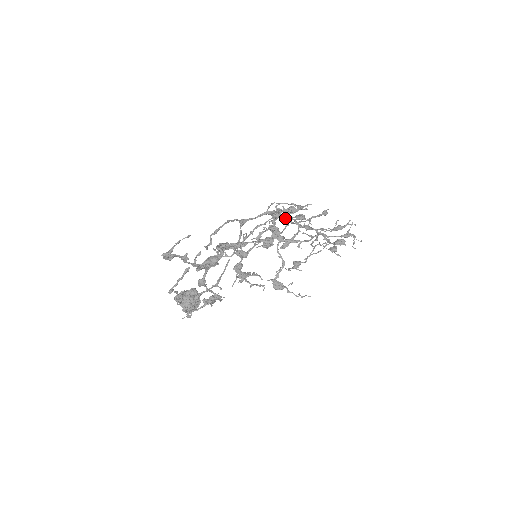
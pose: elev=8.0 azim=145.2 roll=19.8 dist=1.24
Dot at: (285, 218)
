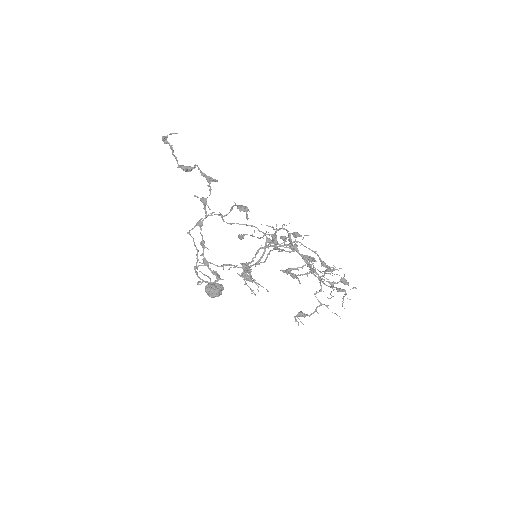
Dot at: (305, 261)
